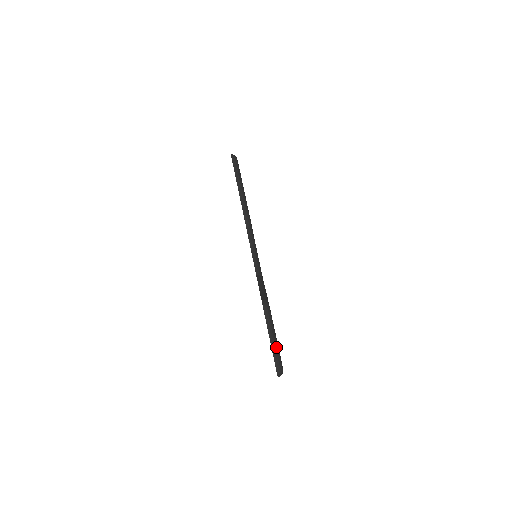
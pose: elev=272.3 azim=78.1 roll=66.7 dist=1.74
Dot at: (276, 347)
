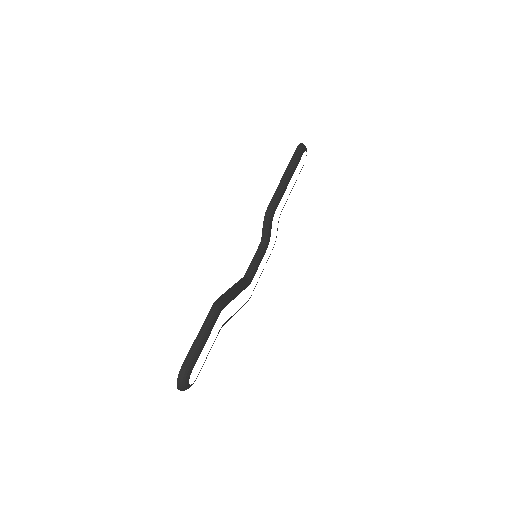
Dot at: (194, 355)
